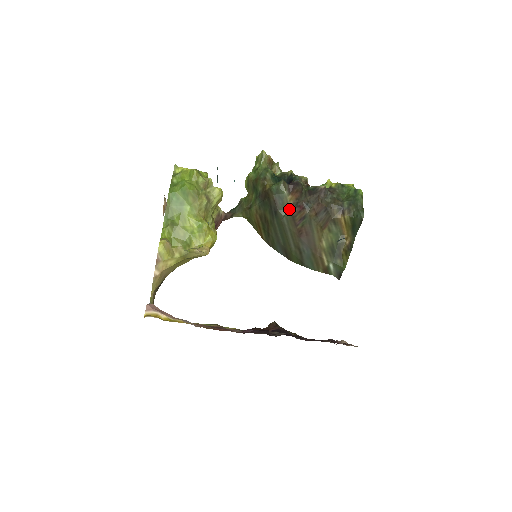
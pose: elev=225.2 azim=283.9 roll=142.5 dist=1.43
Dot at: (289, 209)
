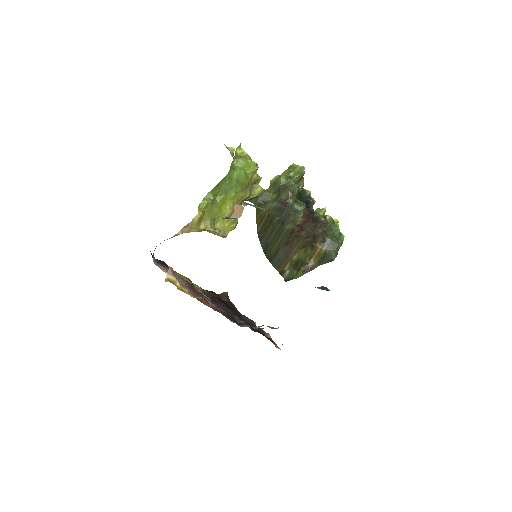
Dot at: (294, 226)
